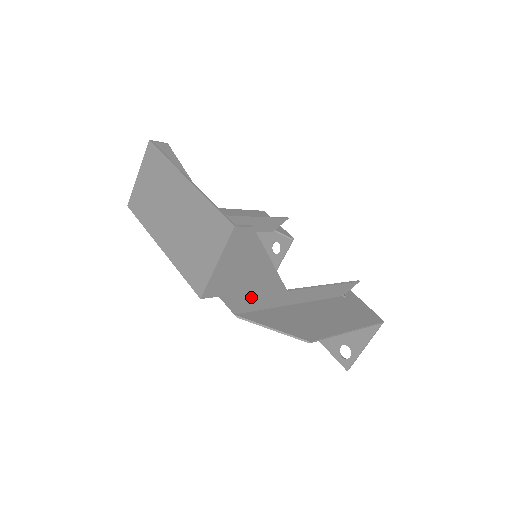
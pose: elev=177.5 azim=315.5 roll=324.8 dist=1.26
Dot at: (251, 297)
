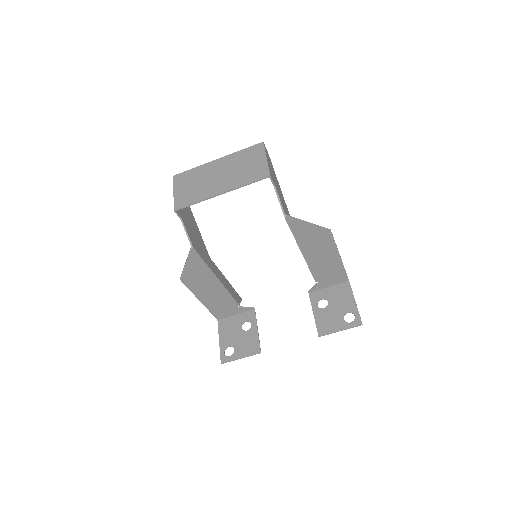
Dot at: (285, 209)
